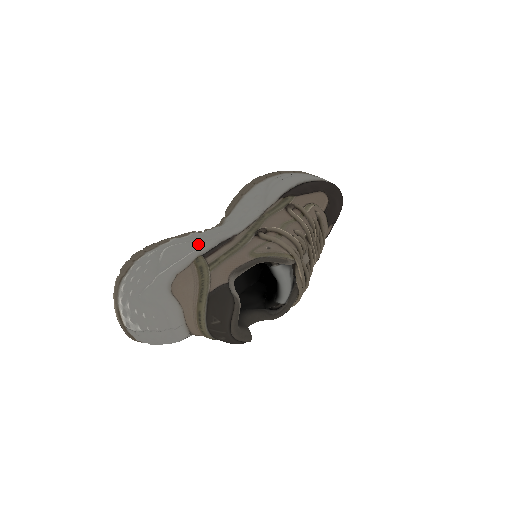
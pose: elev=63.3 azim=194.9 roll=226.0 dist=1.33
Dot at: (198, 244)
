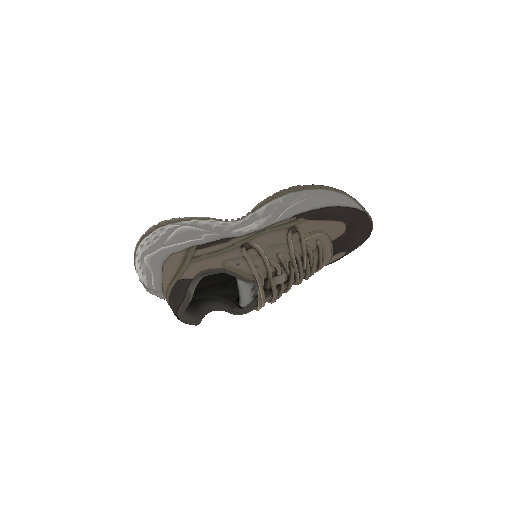
Dot at: (203, 234)
